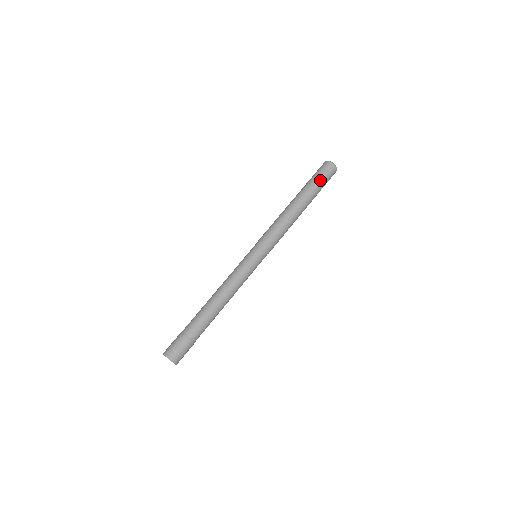
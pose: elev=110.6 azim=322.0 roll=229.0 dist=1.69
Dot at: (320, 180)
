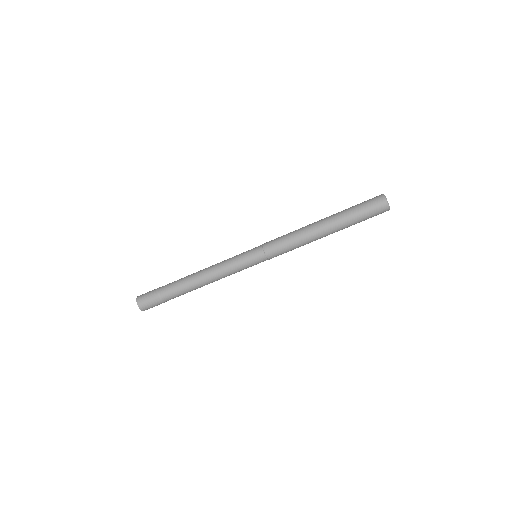
Dot at: occluded
